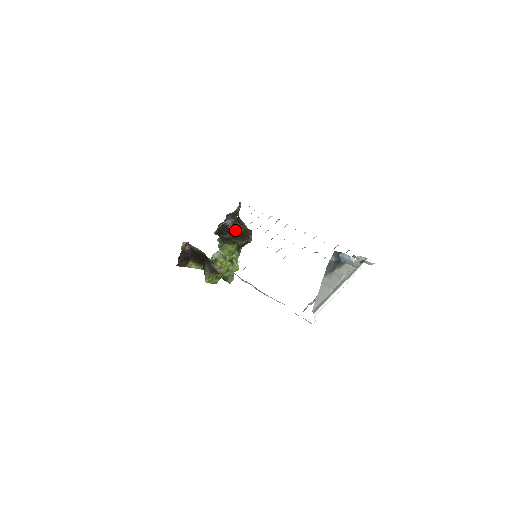
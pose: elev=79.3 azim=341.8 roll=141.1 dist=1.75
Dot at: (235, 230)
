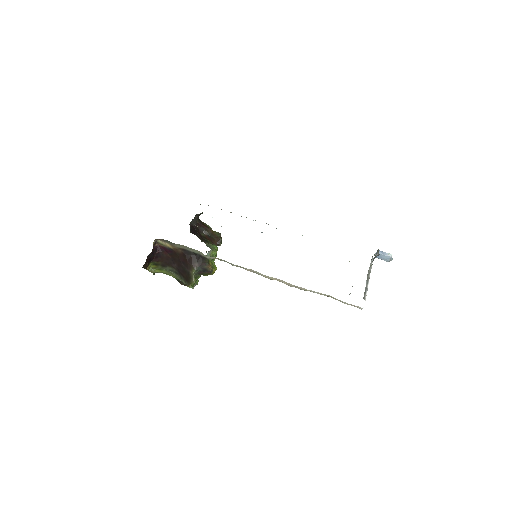
Dot at: (200, 232)
